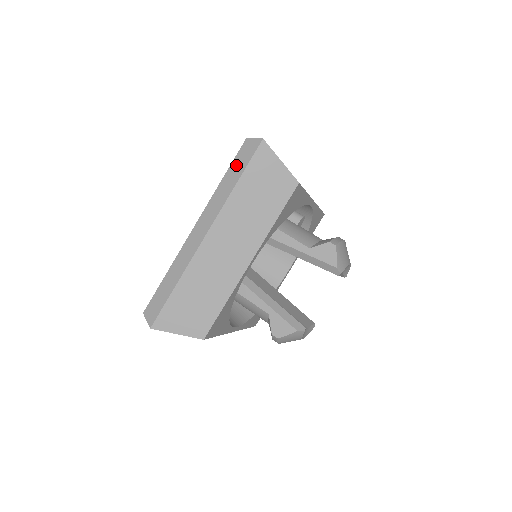
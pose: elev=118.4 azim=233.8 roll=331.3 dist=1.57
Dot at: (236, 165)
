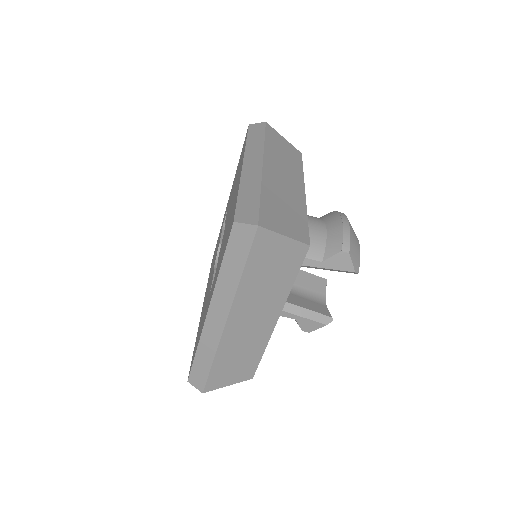
Dot at: (233, 254)
